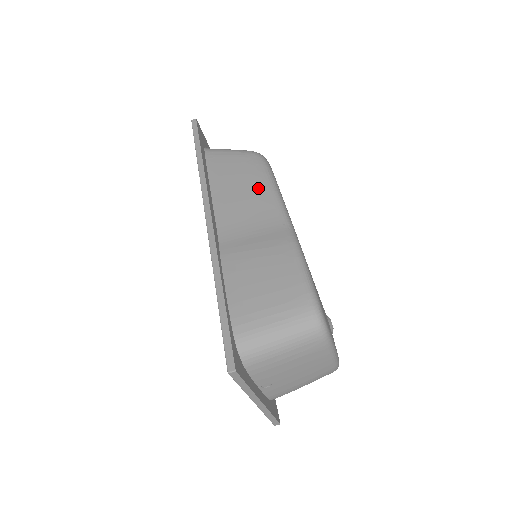
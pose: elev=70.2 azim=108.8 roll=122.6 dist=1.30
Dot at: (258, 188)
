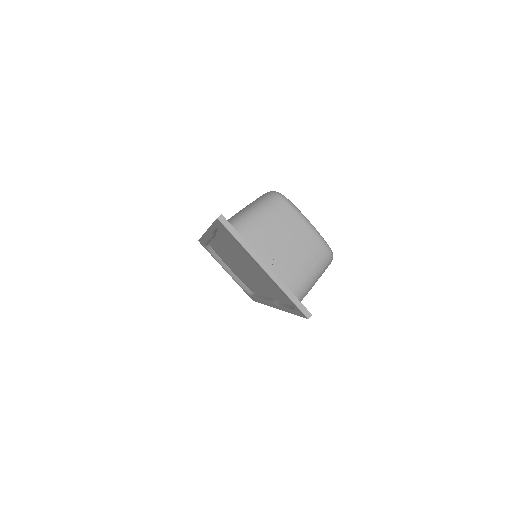
Dot at: occluded
